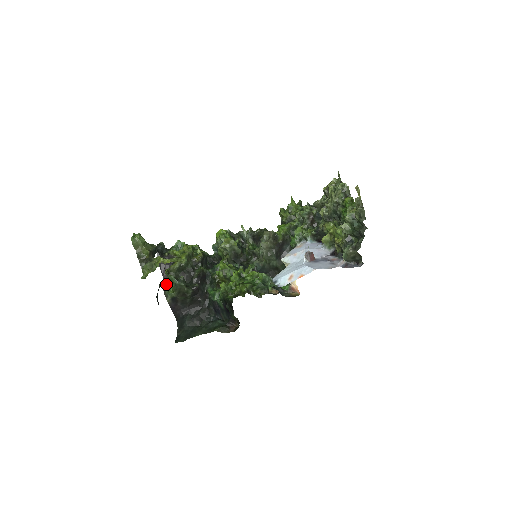
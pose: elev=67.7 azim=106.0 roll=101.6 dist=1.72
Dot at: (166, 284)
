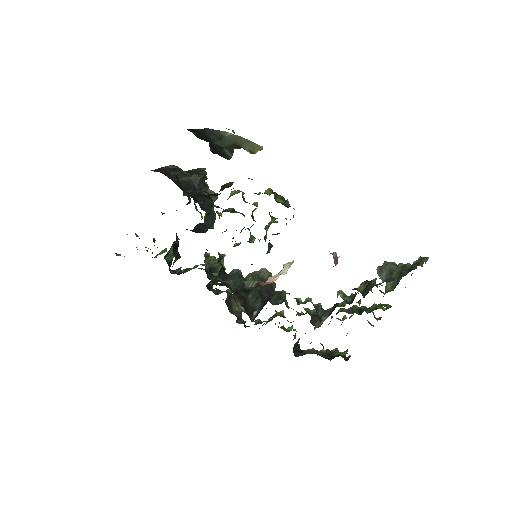
Dot at: occluded
